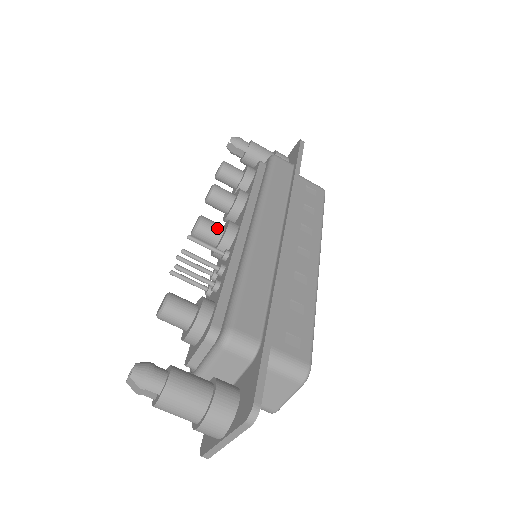
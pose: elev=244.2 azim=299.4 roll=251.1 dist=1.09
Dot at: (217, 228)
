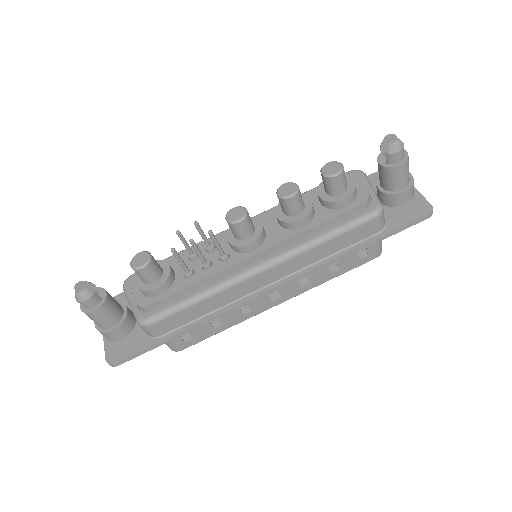
Dot at: (243, 235)
